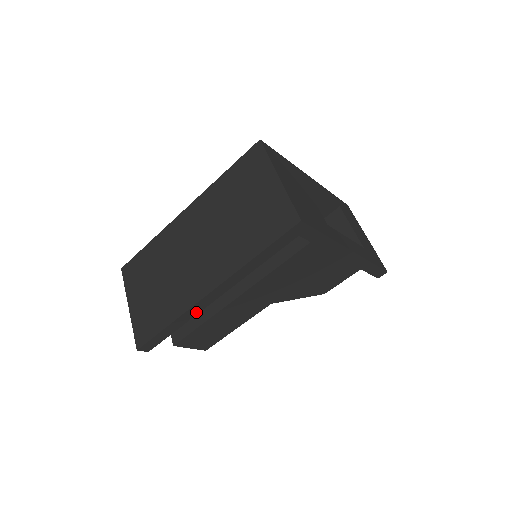
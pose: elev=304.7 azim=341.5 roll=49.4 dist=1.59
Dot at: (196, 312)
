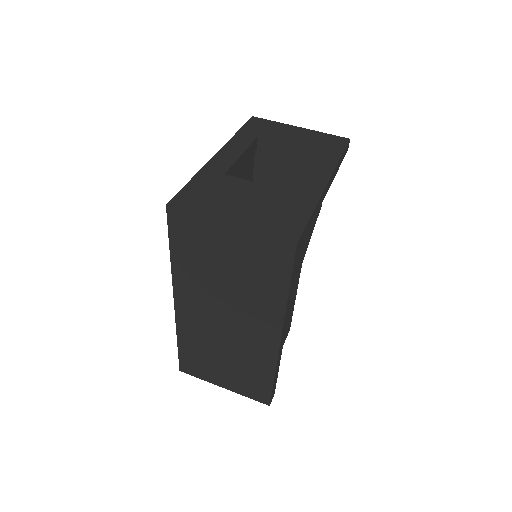
Dot at: (281, 352)
